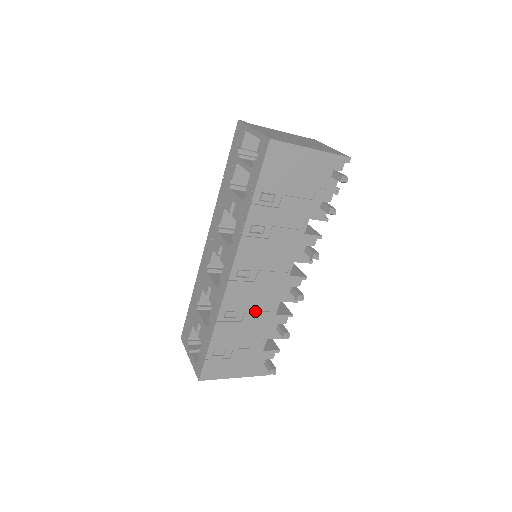
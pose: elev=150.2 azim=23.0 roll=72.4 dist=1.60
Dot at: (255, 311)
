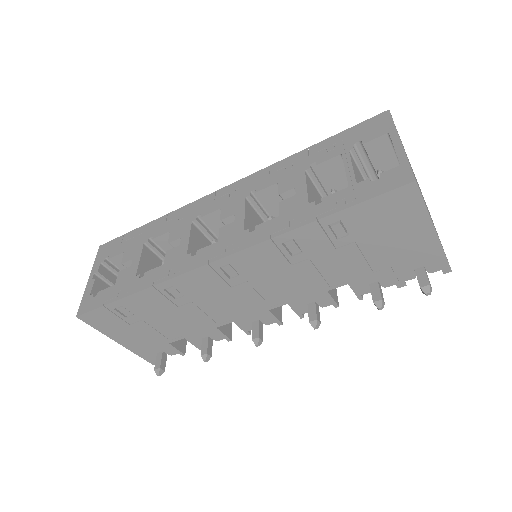
Dot at: (201, 309)
